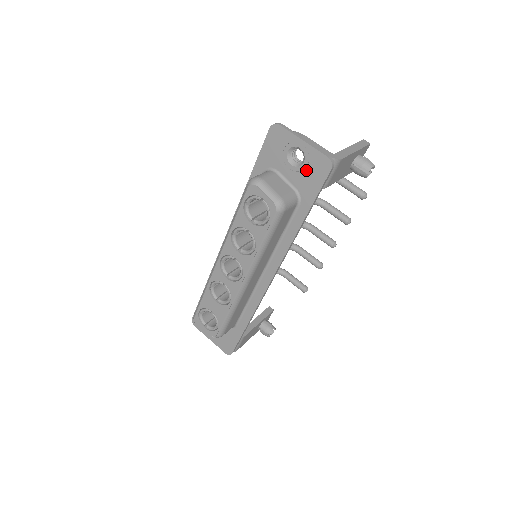
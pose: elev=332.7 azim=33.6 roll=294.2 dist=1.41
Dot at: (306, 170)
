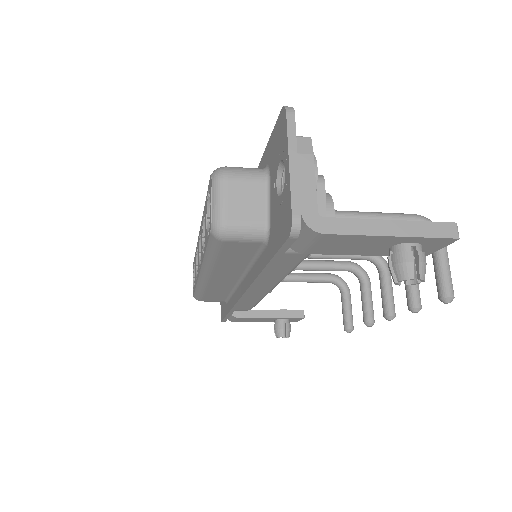
Dot at: (279, 208)
